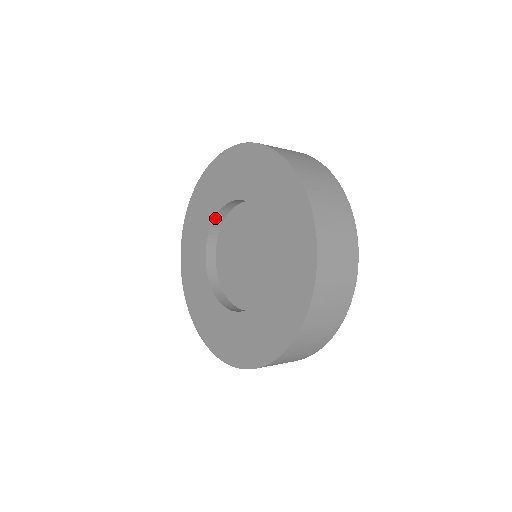
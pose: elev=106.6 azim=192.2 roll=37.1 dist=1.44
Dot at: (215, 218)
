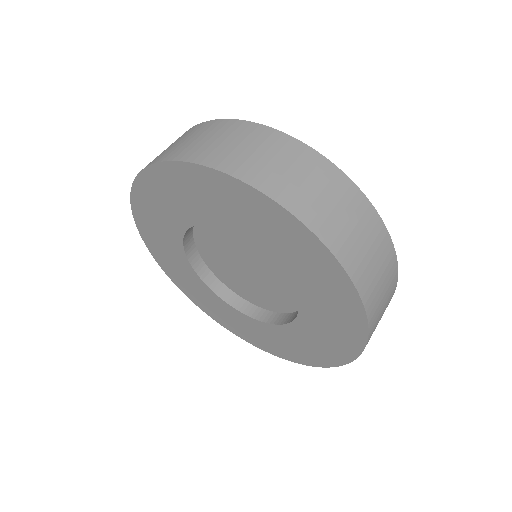
Dot at: (184, 238)
